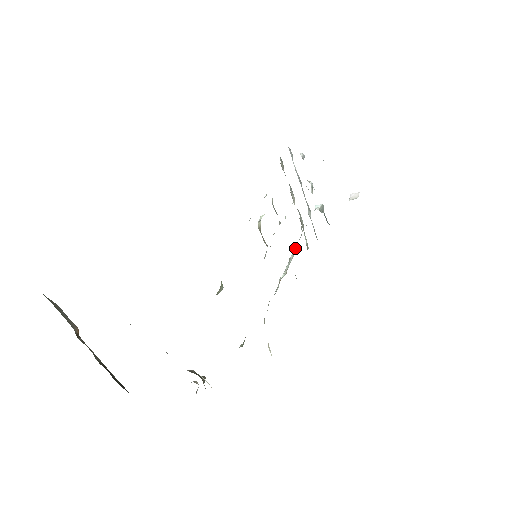
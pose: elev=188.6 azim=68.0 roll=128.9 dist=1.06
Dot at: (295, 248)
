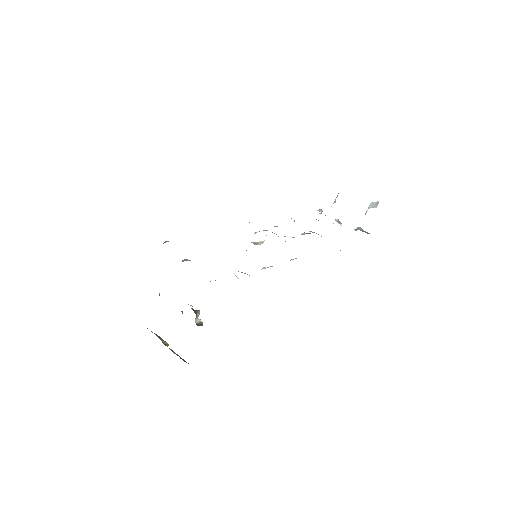
Dot at: occluded
